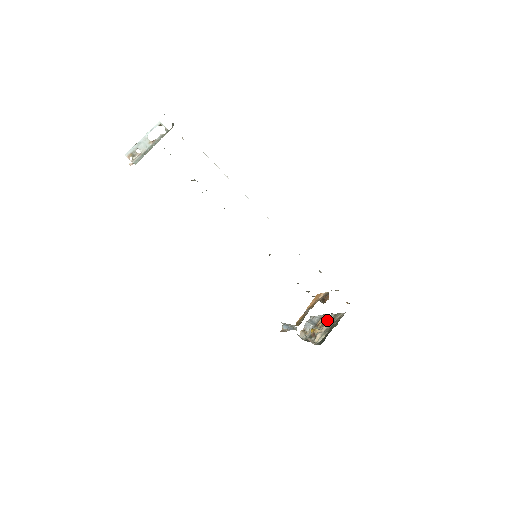
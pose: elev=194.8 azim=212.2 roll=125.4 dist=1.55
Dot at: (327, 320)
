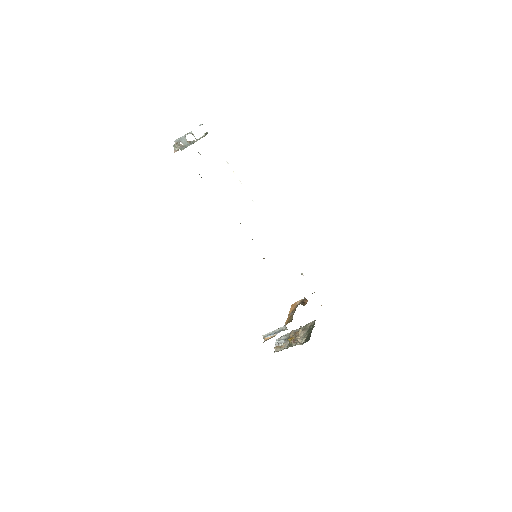
Dot at: (299, 331)
